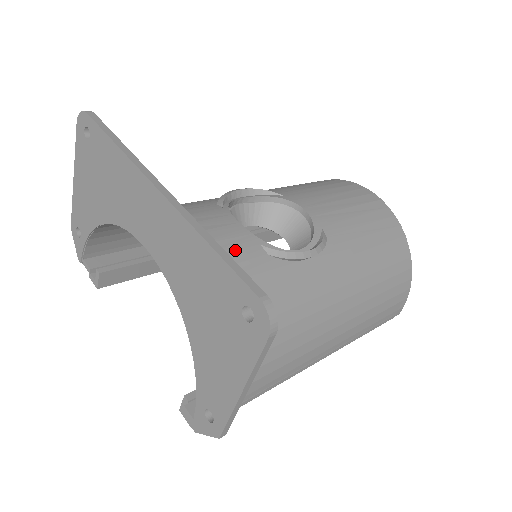
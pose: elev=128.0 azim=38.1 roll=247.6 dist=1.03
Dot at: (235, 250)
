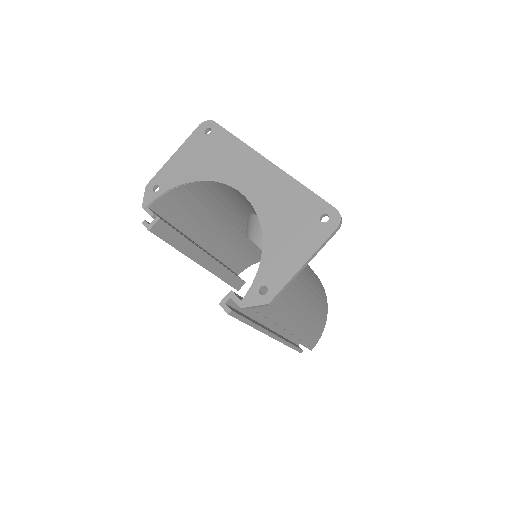
Dot at: occluded
